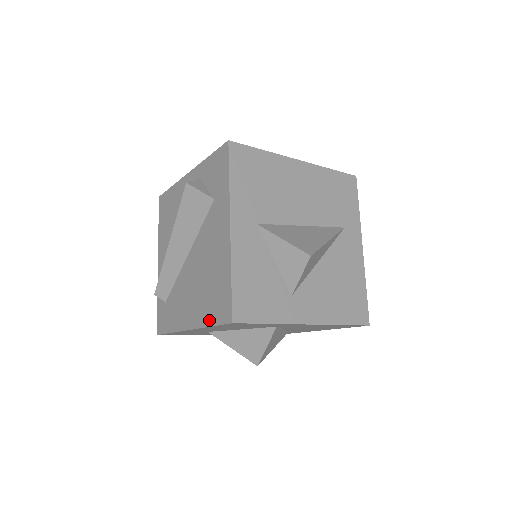
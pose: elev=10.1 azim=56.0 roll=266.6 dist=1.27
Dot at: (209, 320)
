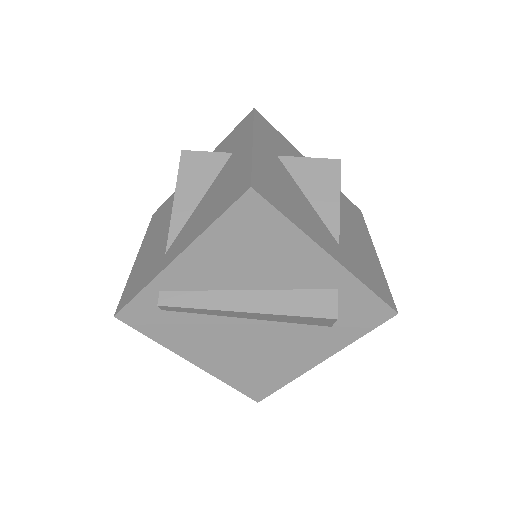
Dot at: (232, 382)
